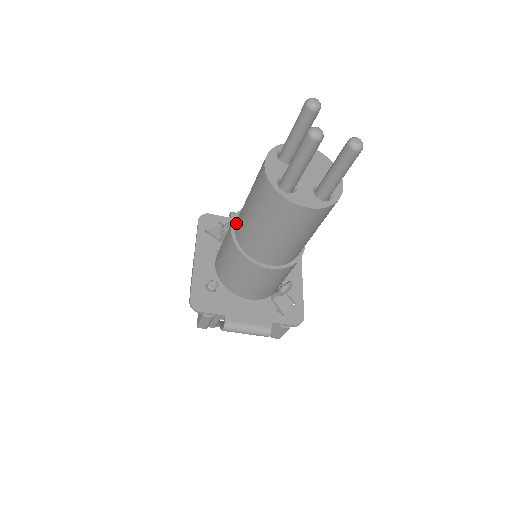
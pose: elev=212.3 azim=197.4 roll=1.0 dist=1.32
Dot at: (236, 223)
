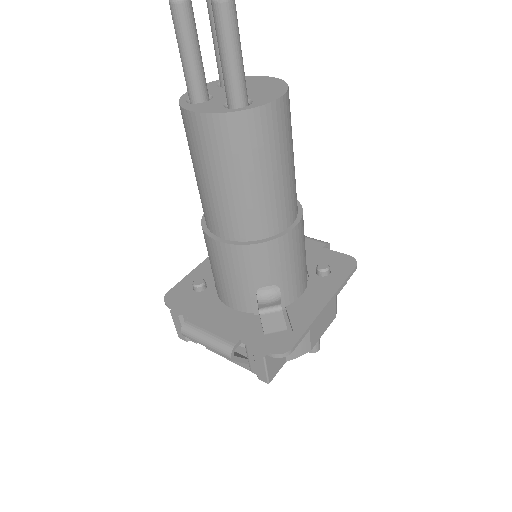
Dot at: occluded
